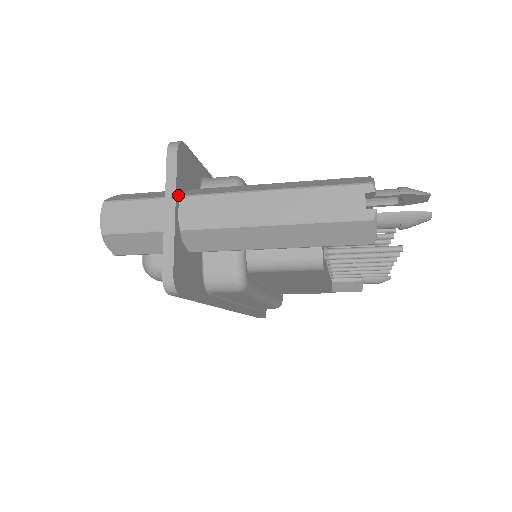
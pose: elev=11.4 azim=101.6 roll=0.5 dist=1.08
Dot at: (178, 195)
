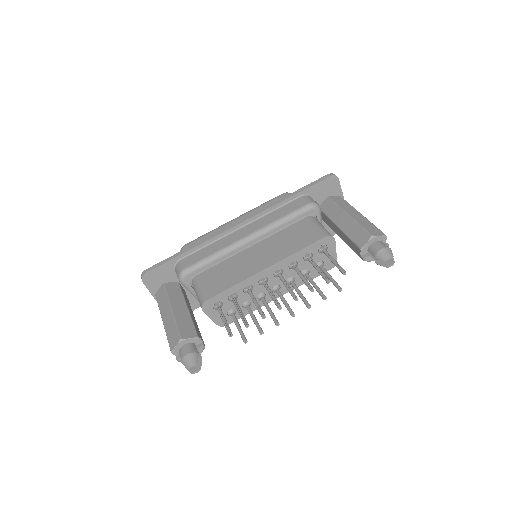
Dot at: (155, 294)
